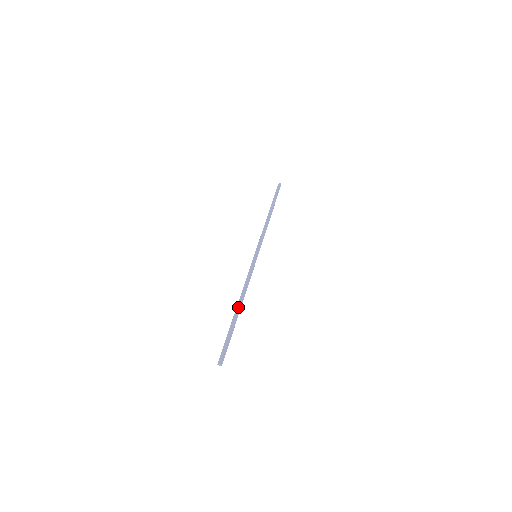
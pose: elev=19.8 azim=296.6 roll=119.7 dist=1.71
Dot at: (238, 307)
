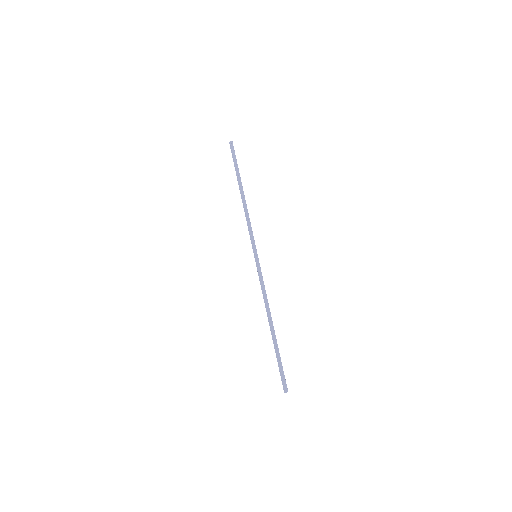
Dot at: (272, 326)
